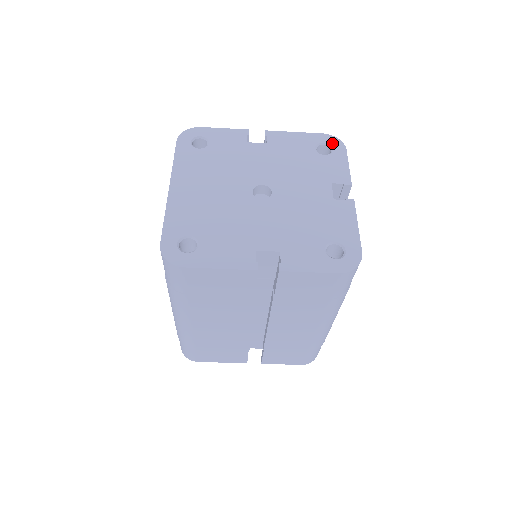
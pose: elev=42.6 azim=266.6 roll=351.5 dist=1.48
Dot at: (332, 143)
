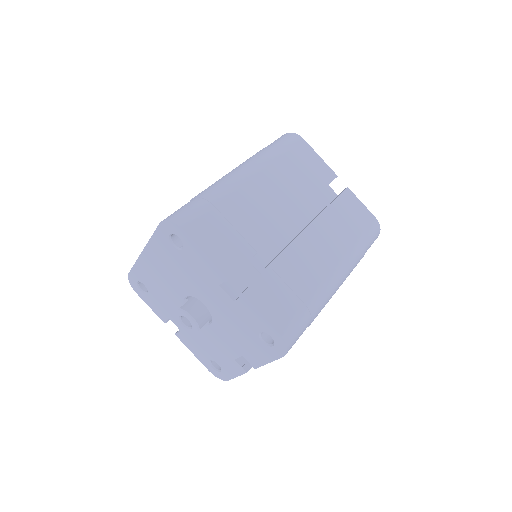
Dot at: occluded
